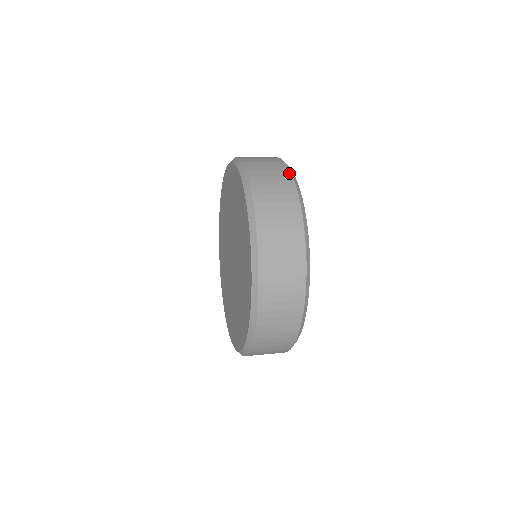
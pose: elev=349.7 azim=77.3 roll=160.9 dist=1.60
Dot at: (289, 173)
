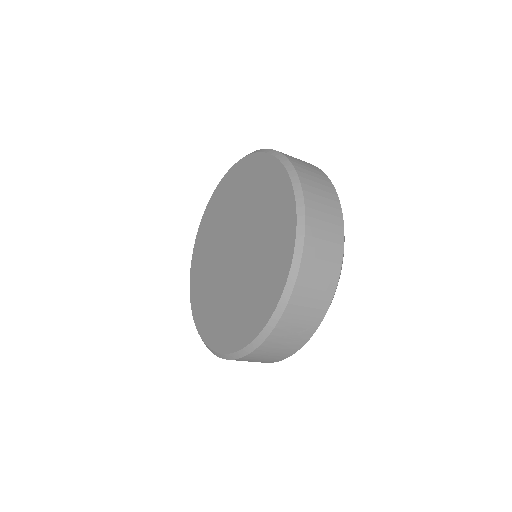
Dot at: (318, 168)
